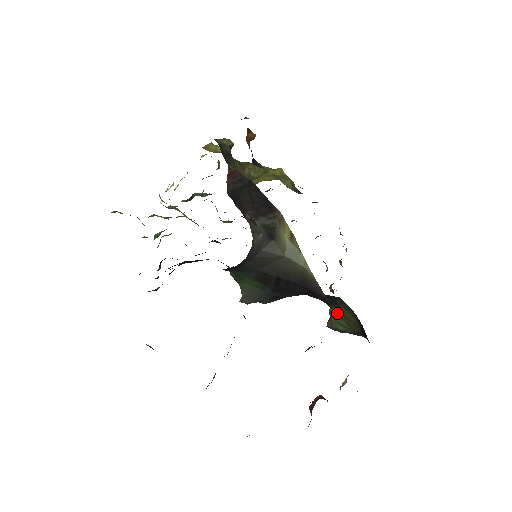
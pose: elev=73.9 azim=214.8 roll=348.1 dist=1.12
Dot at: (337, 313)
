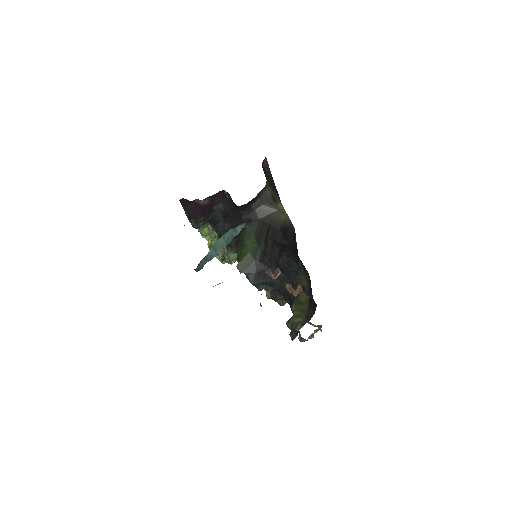
Dot at: (296, 307)
